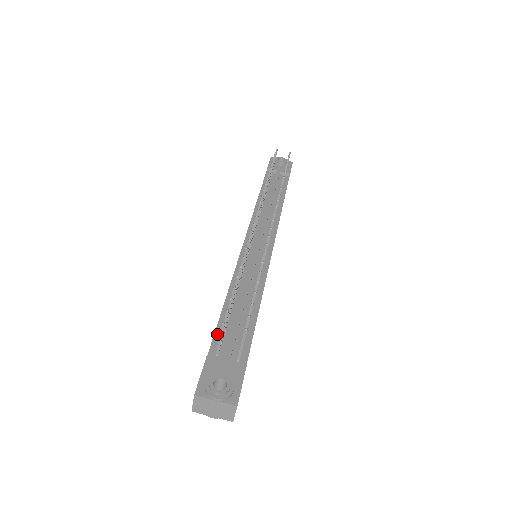
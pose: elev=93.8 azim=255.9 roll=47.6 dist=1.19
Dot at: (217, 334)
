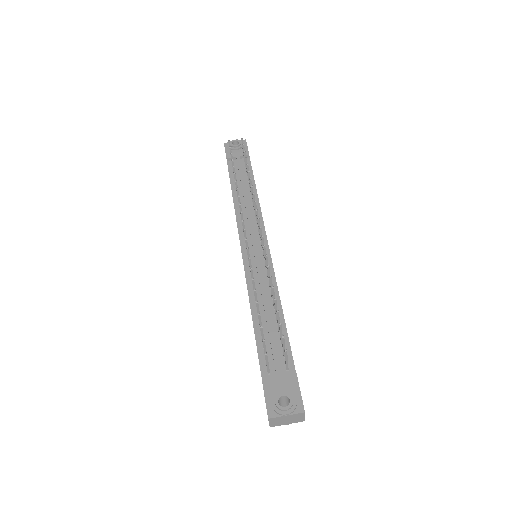
Dot at: (260, 354)
